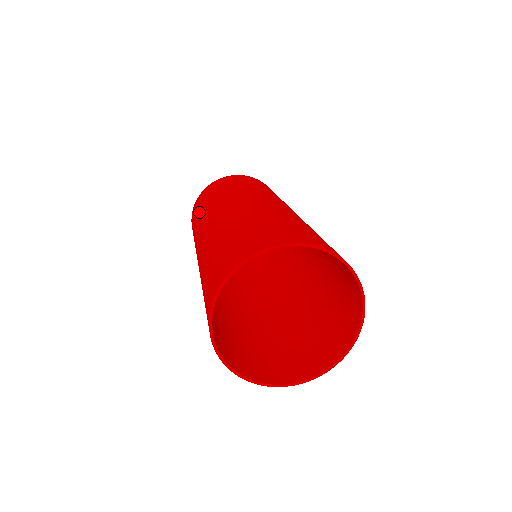
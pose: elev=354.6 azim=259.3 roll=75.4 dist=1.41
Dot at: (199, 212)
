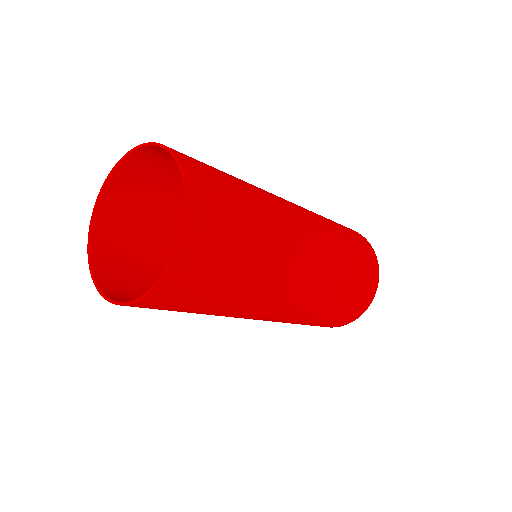
Dot at: occluded
